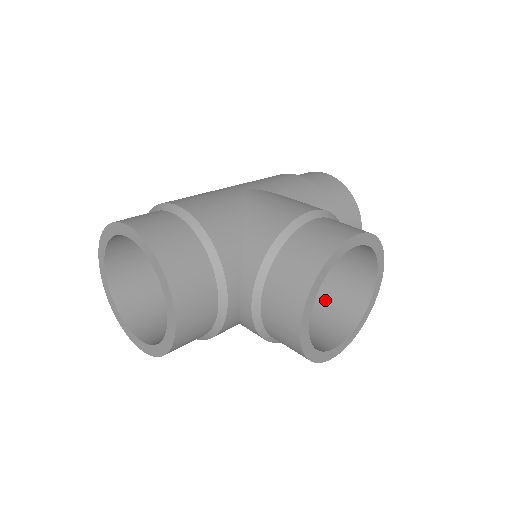
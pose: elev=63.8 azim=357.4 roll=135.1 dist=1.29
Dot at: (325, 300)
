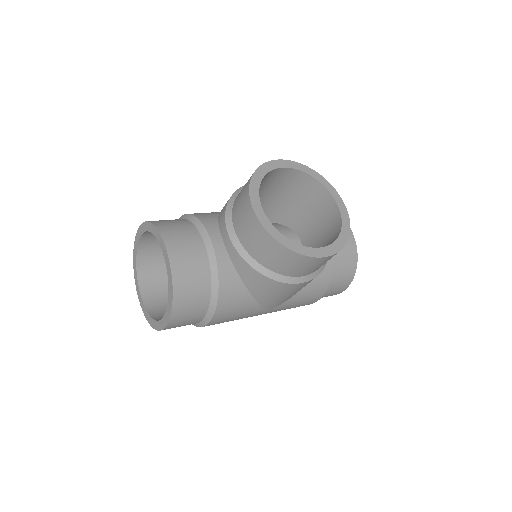
Dot at: occluded
